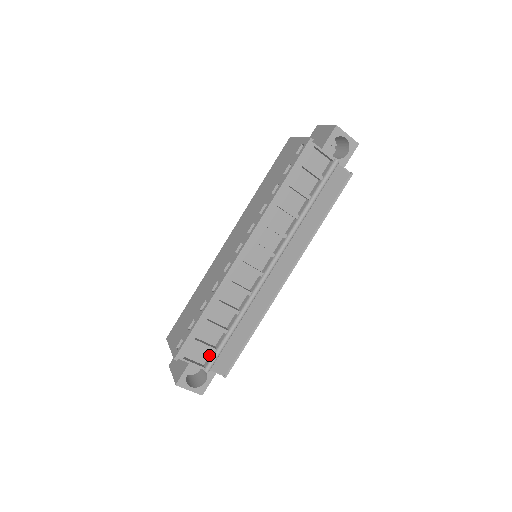
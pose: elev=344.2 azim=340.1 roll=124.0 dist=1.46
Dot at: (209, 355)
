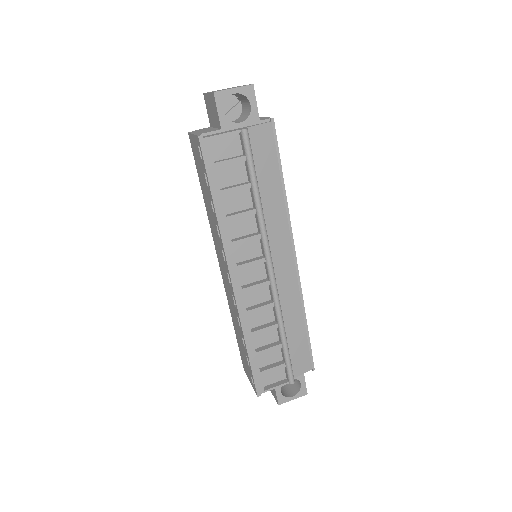
Dot at: (284, 369)
